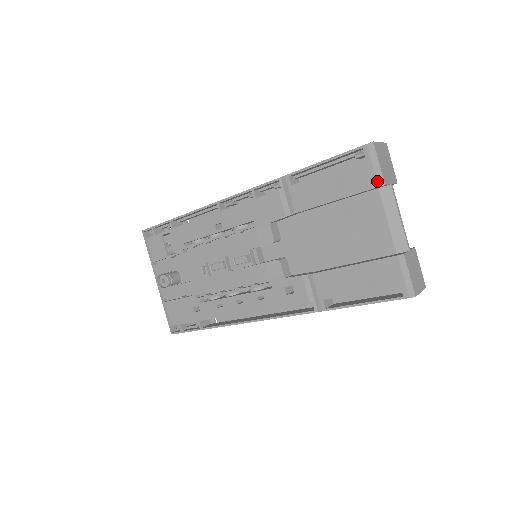
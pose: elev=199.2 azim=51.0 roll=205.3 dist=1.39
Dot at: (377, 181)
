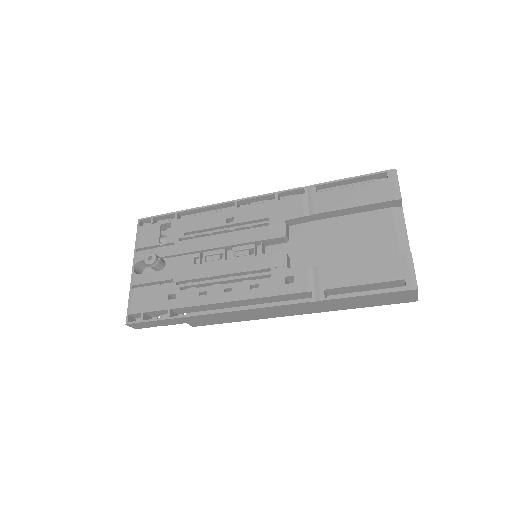
Dot at: (396, 195)
